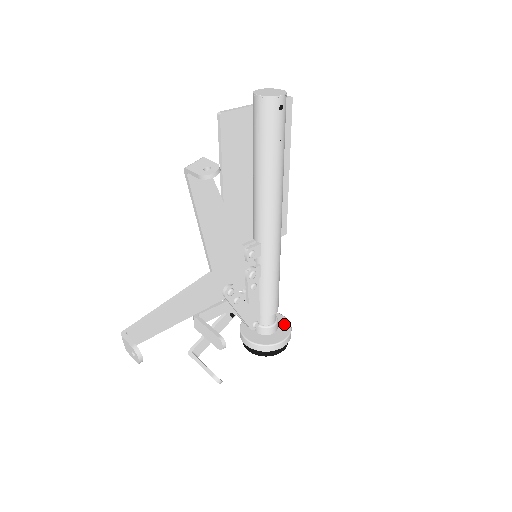
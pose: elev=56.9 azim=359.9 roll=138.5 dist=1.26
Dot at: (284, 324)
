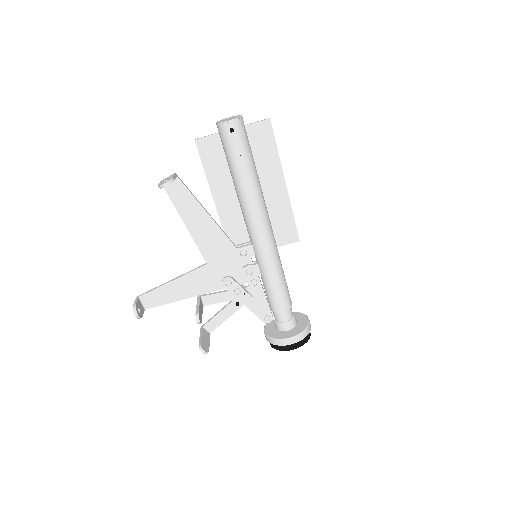
Dot at: (302, 325)
